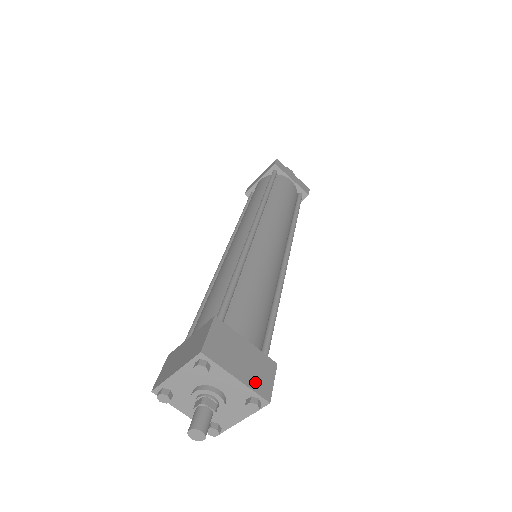
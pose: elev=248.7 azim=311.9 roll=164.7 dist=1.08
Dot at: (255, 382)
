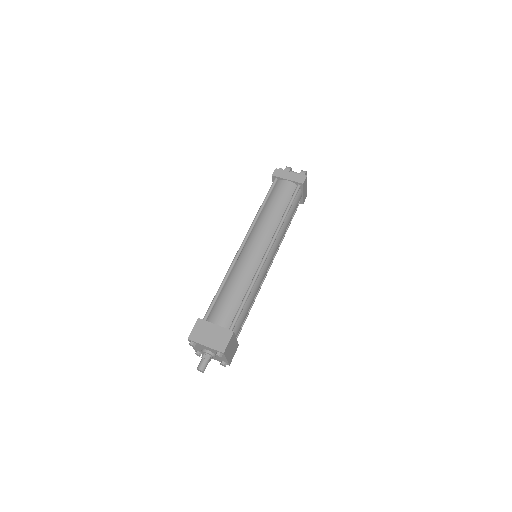
Dot at: (230, 358)
